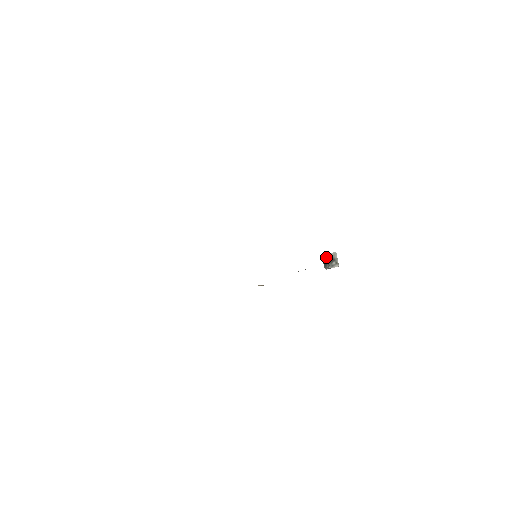
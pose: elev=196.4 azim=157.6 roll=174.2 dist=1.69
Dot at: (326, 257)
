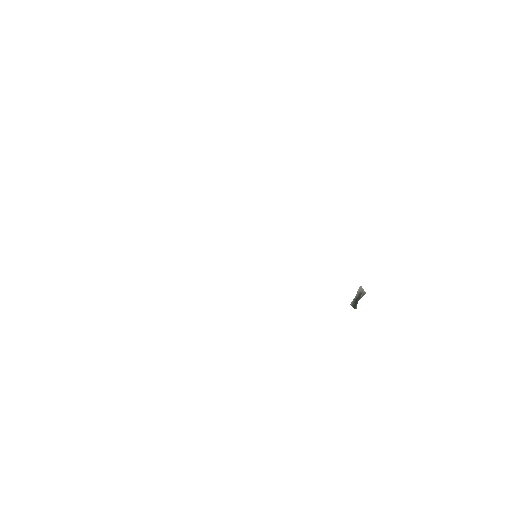
Dot at: (354, 299)
